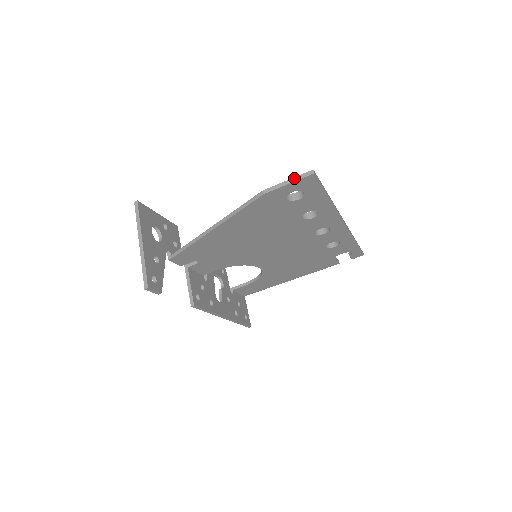
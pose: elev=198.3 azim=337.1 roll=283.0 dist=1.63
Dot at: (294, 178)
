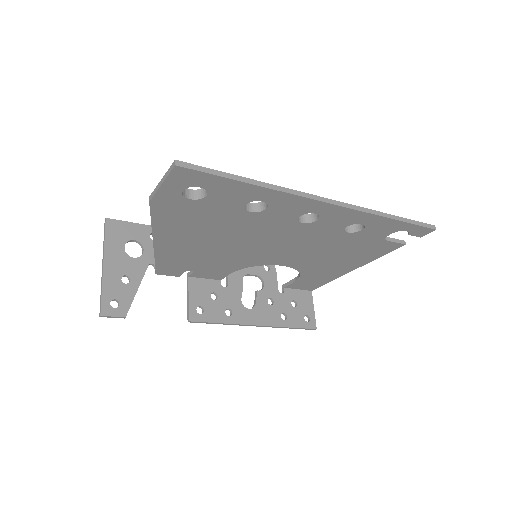
Dot at: (164, 176)
